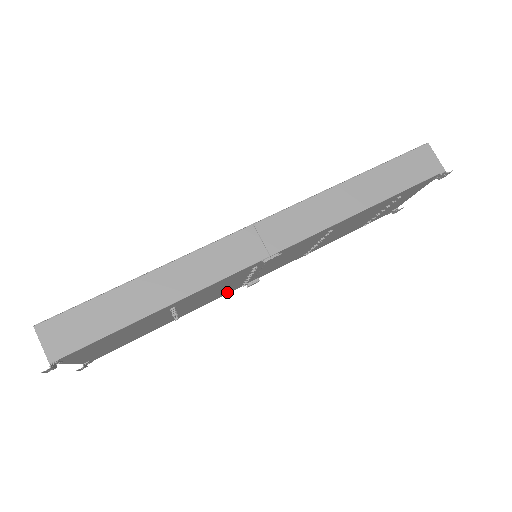
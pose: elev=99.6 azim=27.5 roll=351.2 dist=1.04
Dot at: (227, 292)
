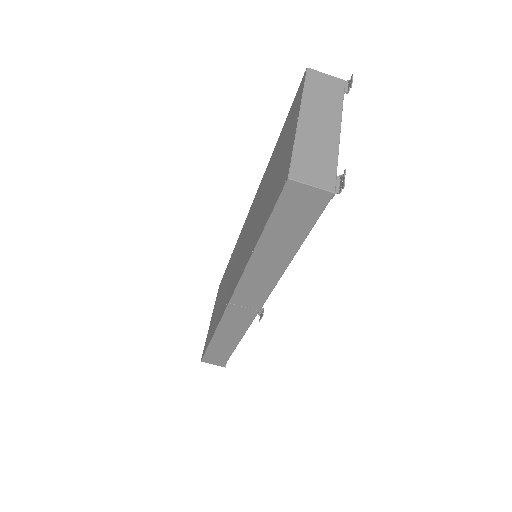
Dot at: occluded
